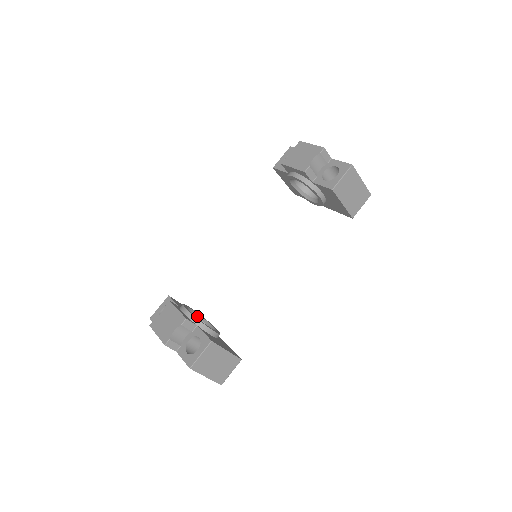
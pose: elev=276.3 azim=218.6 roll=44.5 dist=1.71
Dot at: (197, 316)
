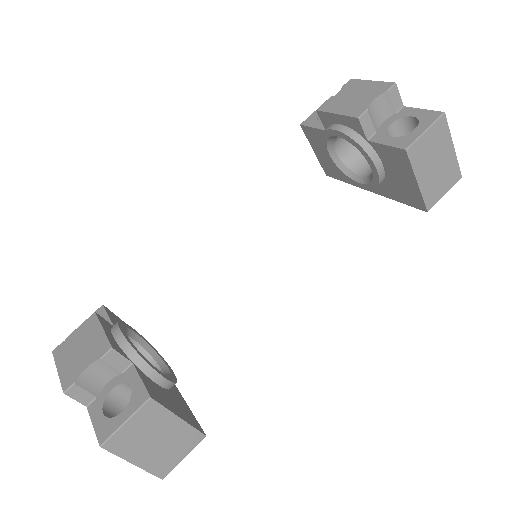
Dot at: (143, 345)
